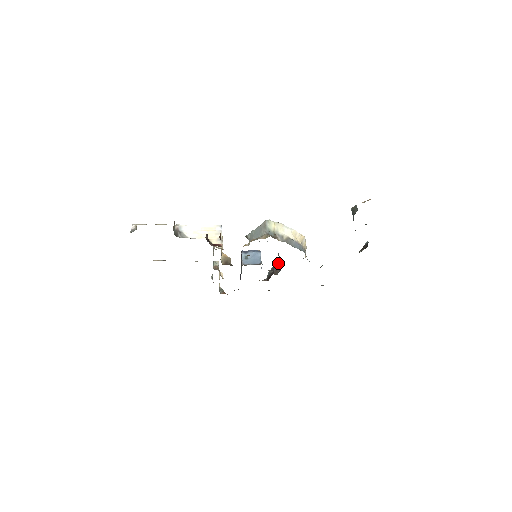
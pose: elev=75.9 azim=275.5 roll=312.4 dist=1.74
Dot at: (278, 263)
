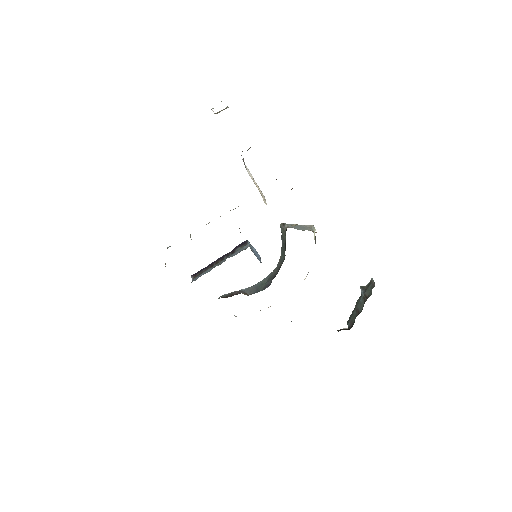
Dot at: (253, 287)
